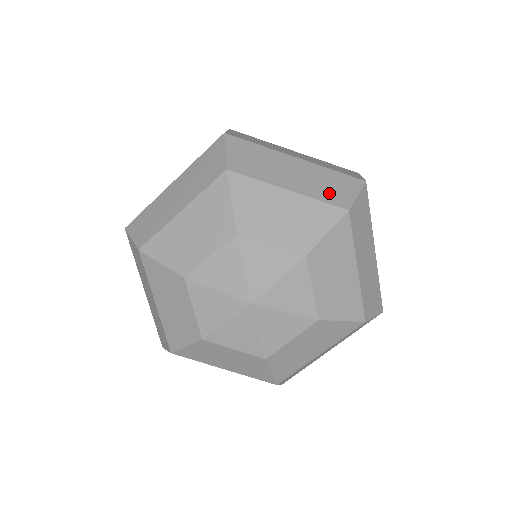
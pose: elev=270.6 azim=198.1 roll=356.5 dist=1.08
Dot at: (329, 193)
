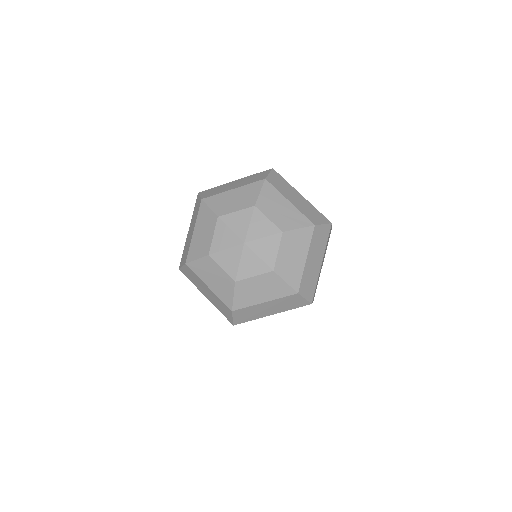
Dot at: (309, 215)
